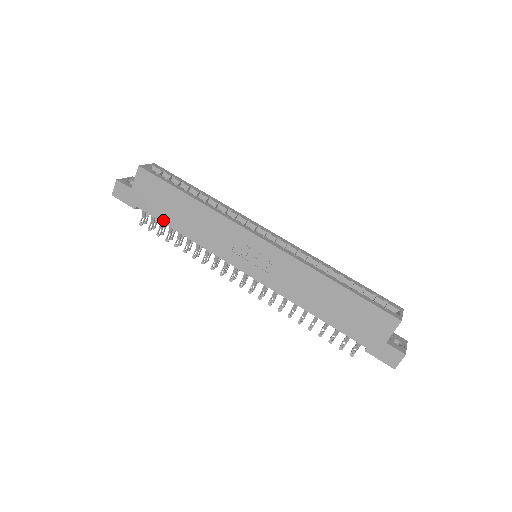
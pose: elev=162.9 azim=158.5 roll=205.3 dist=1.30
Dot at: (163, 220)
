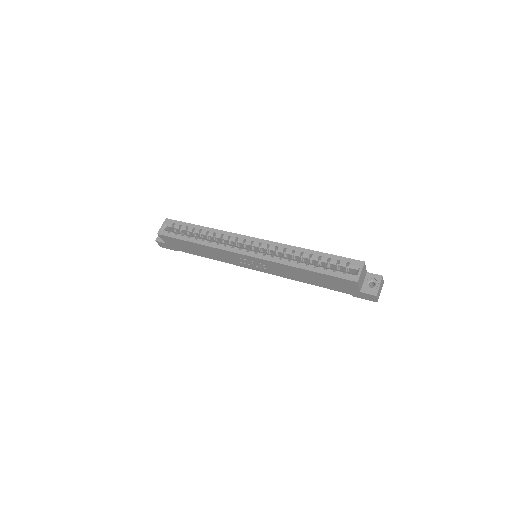
Dot at: (194, 254)
